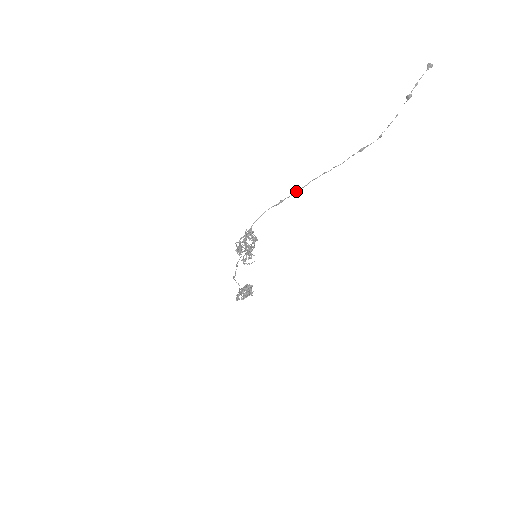
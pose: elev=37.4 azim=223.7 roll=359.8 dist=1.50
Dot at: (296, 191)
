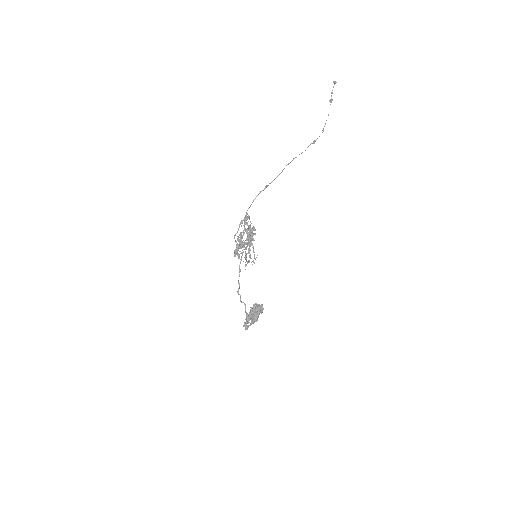
Dot at: (276, 177)
